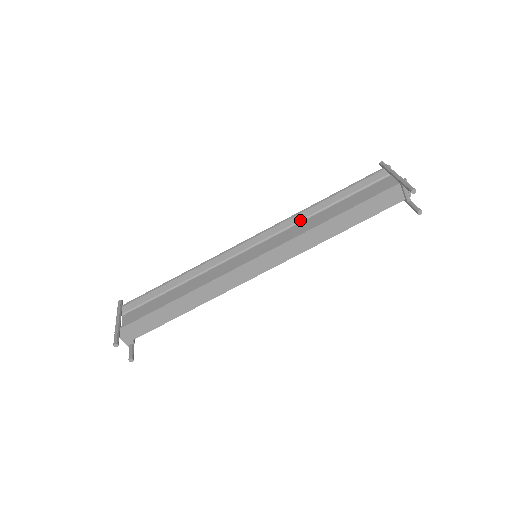
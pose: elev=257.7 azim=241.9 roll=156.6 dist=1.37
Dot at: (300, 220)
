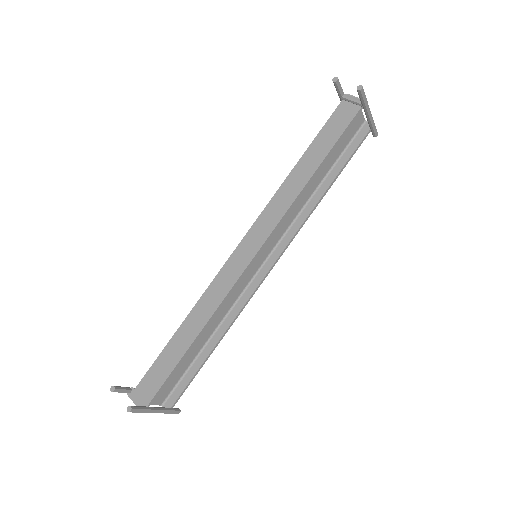
Dot at: (297, 211)
